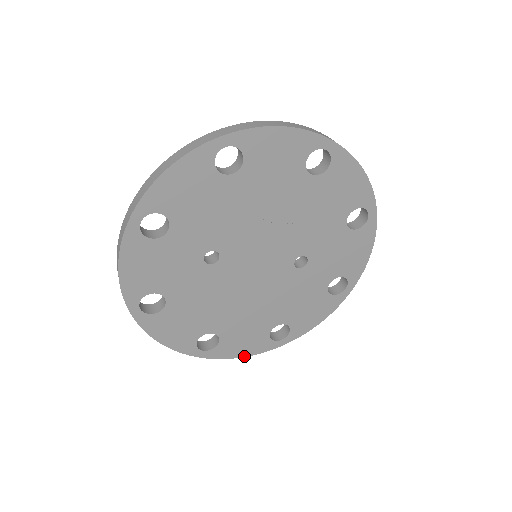
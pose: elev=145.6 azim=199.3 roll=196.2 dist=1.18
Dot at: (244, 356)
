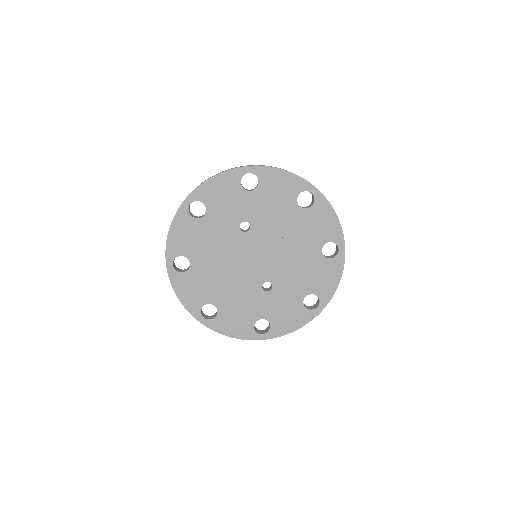
Dot at: (179, 299)
